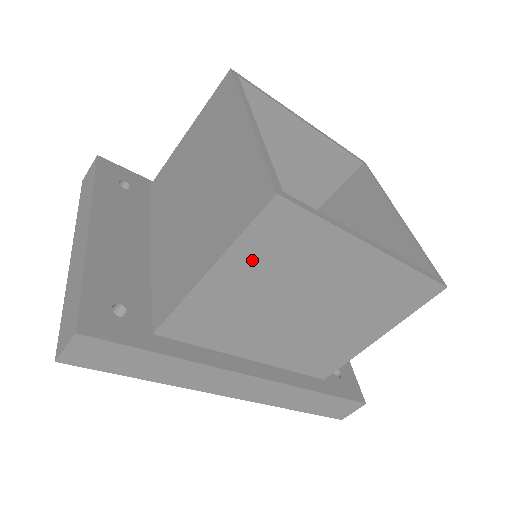
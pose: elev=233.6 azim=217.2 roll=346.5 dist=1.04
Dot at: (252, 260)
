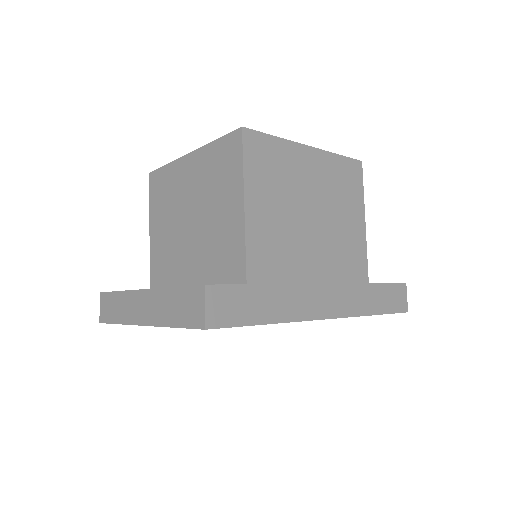
Dot at: (260, 183)
